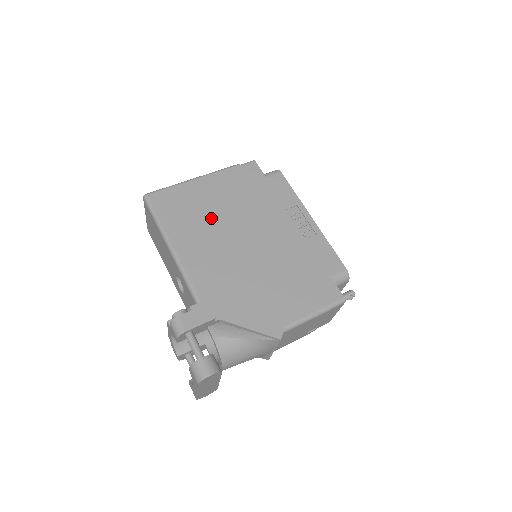
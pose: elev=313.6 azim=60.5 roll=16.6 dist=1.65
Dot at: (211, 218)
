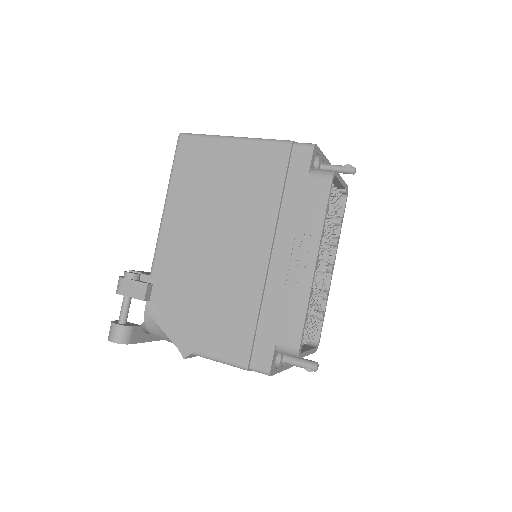
Dot at: (215, 196)
